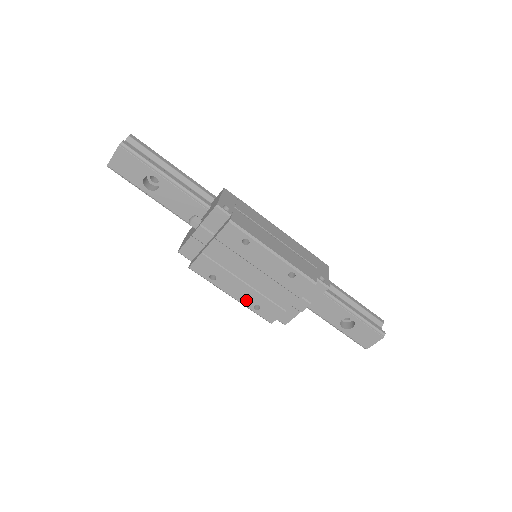
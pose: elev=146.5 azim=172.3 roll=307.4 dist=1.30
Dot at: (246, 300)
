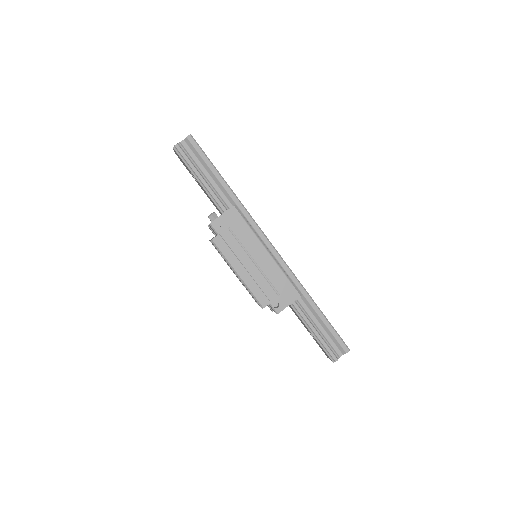
Dot at: occluded
